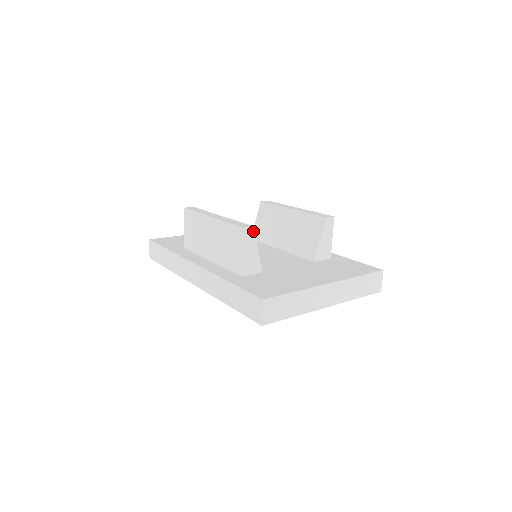
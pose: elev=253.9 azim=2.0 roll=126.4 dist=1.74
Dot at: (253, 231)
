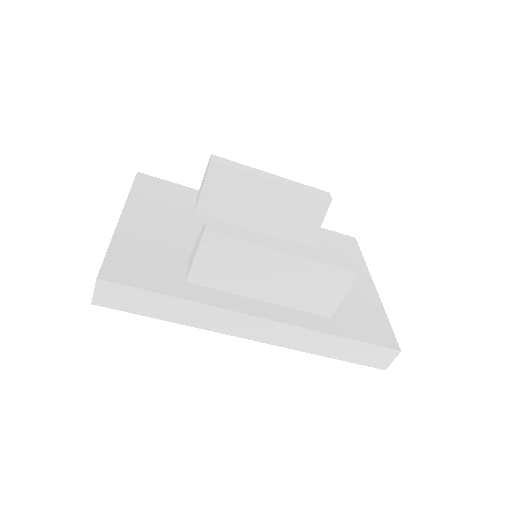
Dot at: occluded
